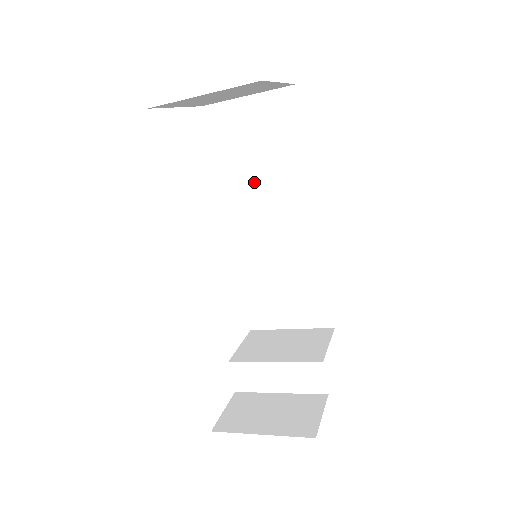
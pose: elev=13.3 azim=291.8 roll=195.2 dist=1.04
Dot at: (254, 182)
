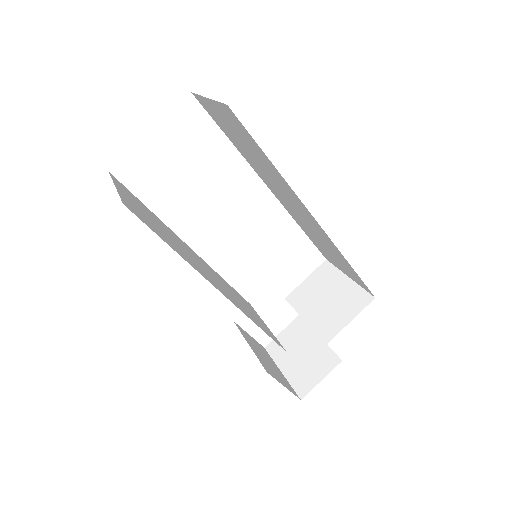
Dot at: (260, 168)
